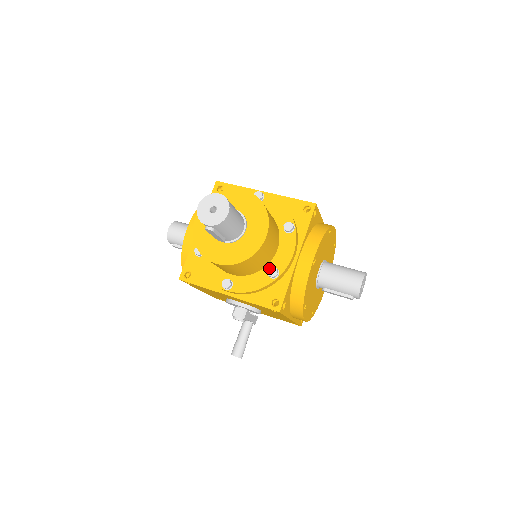
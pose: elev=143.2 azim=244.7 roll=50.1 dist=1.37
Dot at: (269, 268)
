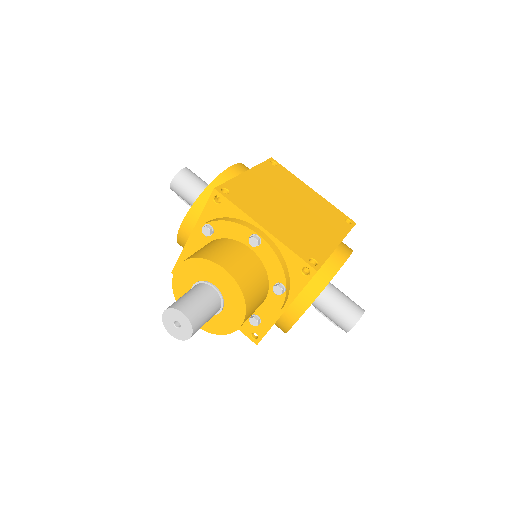
Dot at: occluded
